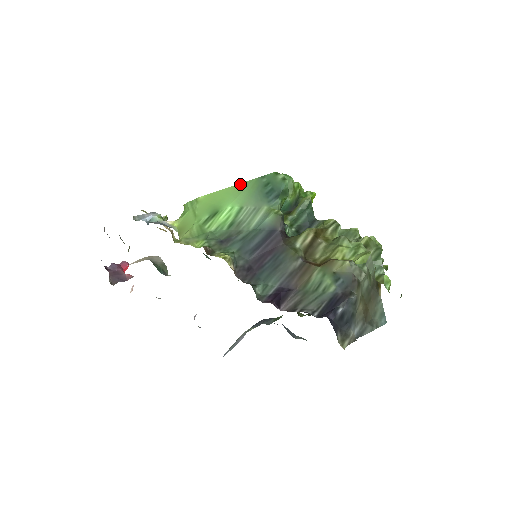
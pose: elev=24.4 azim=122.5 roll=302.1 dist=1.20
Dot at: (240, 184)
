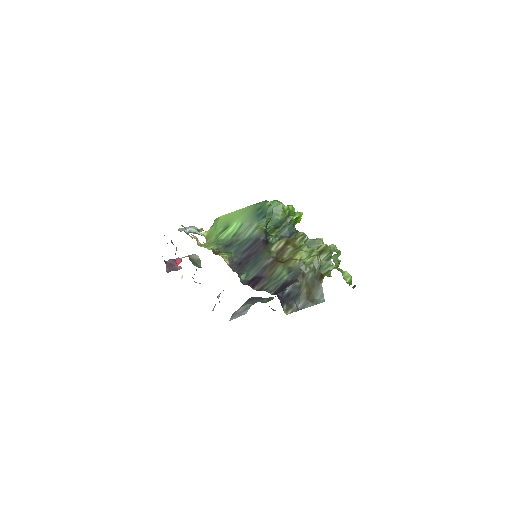
Dot at: (244, 208)
